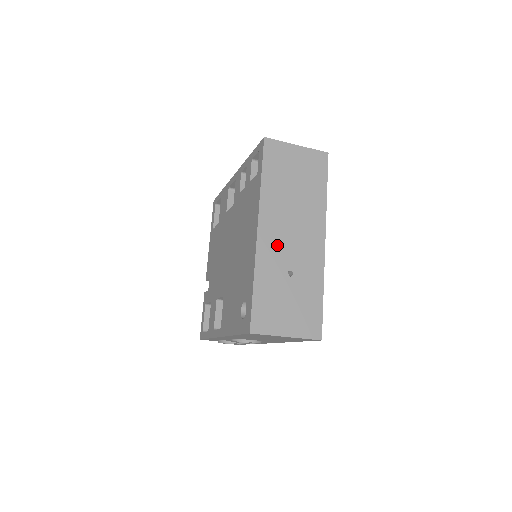
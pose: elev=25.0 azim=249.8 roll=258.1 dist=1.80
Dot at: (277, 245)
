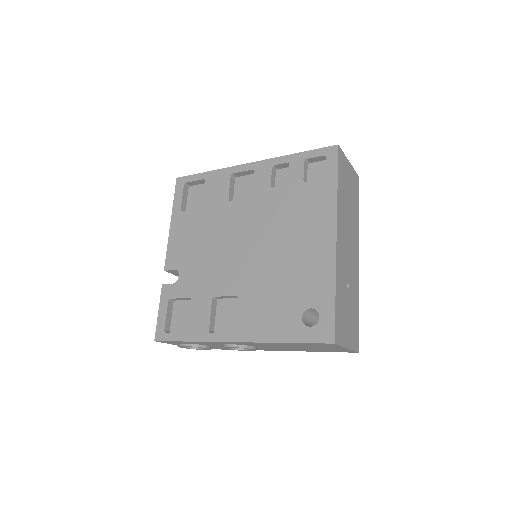
Dot at: (343, 256)
